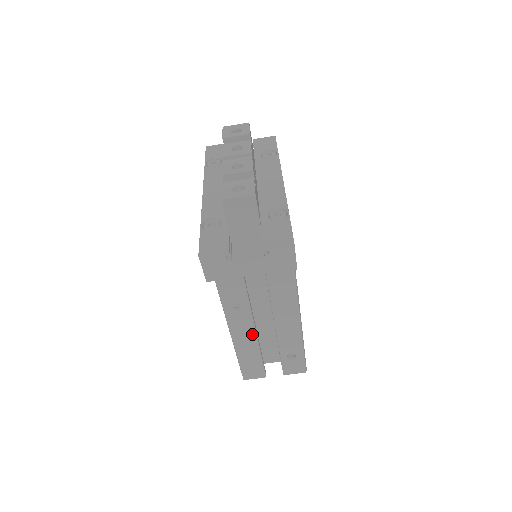
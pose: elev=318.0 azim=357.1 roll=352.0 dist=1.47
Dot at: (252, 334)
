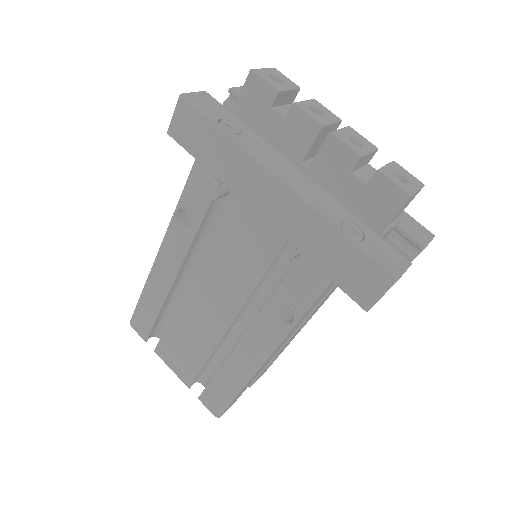
Dot at: (272, 357)
